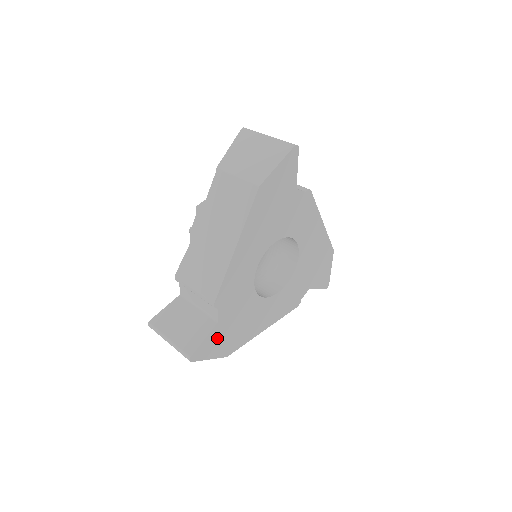
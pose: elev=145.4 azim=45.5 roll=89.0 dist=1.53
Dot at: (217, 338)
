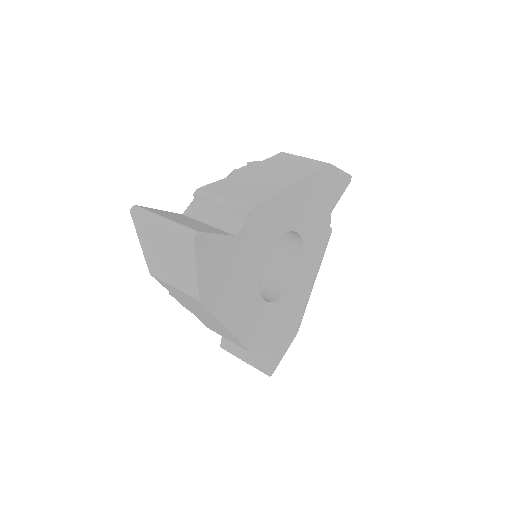
Dot at: (219, 255)
